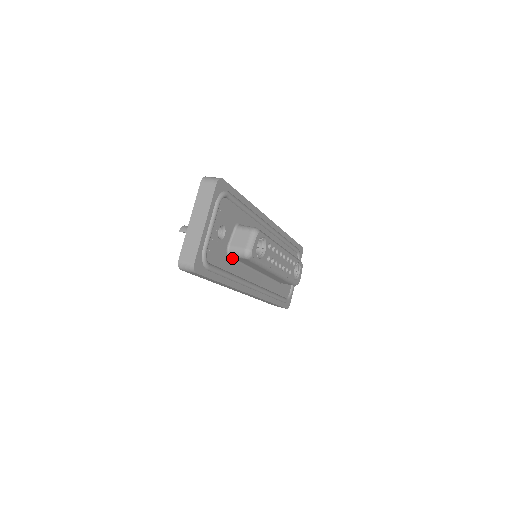
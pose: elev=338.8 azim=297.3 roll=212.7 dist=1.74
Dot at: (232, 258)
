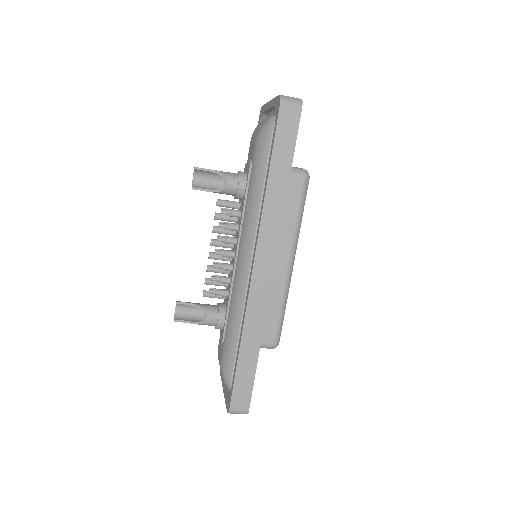
Dot at: occluded
